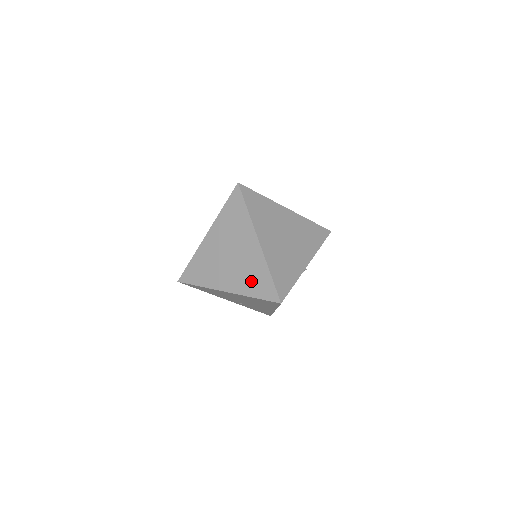
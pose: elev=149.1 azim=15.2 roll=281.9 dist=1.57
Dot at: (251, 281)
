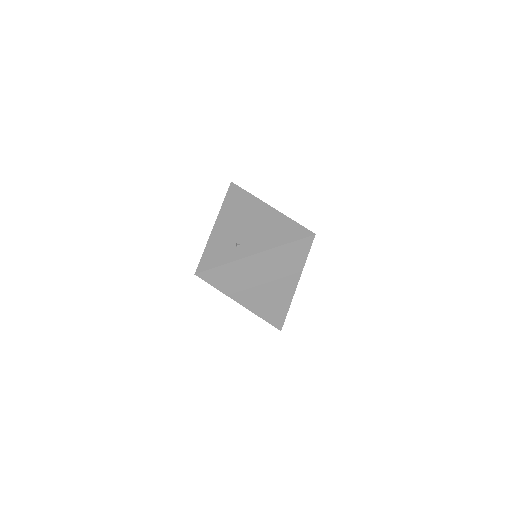
Dot at: (269, 308)
